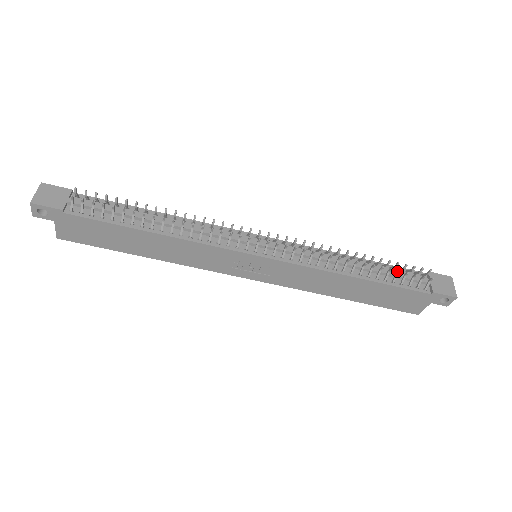
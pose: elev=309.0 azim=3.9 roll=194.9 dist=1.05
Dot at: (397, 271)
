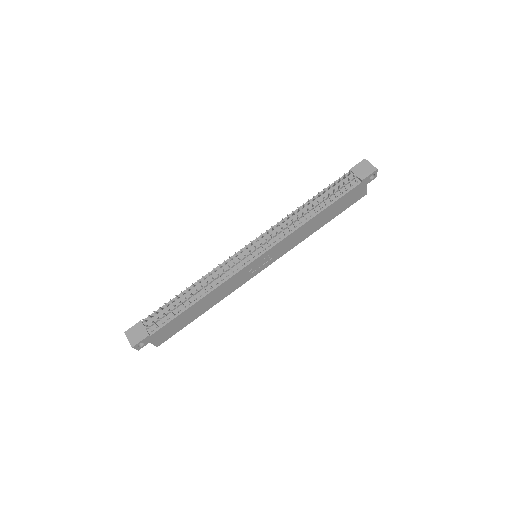
Dot at: (333, 191)
